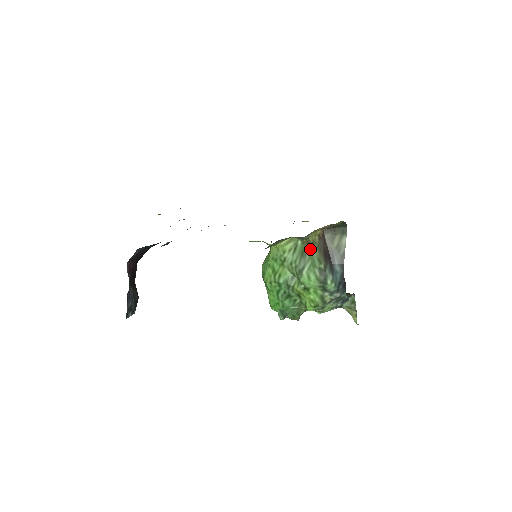
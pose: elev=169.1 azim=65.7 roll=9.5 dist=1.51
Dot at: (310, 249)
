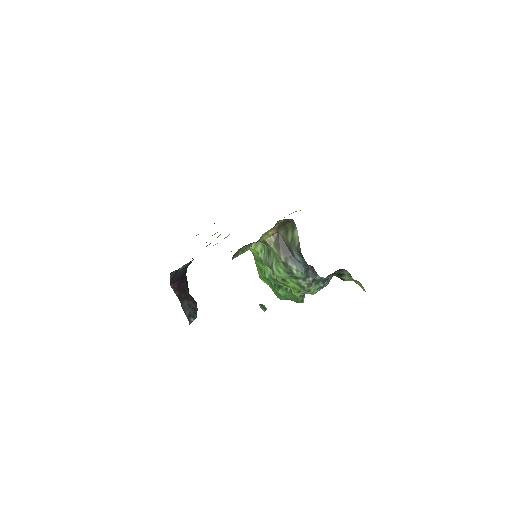
Dot at: (271, 248)
